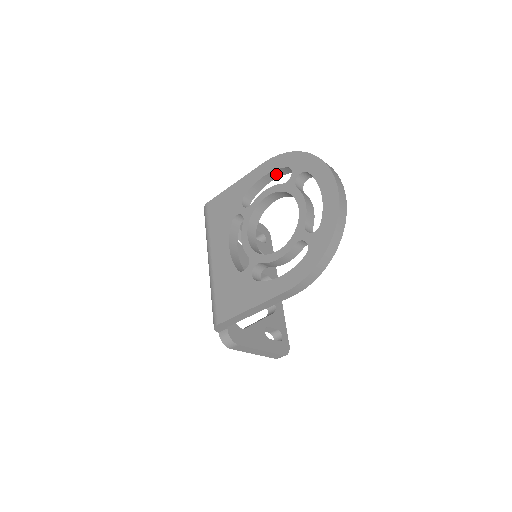
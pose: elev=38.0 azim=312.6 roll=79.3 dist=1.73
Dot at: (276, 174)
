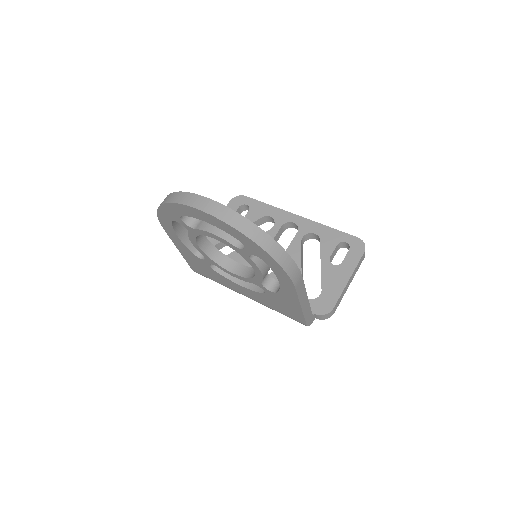
Dot at: (178, 225)
